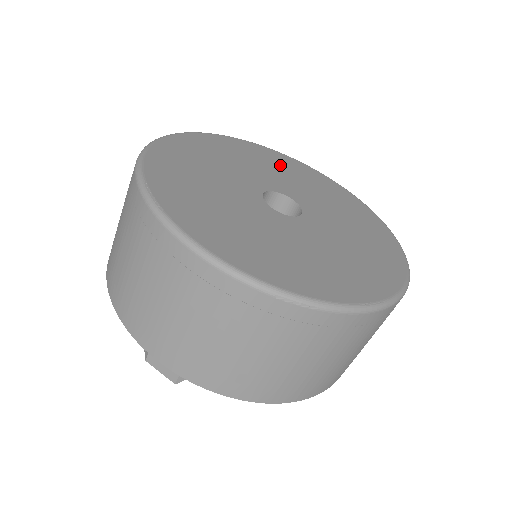
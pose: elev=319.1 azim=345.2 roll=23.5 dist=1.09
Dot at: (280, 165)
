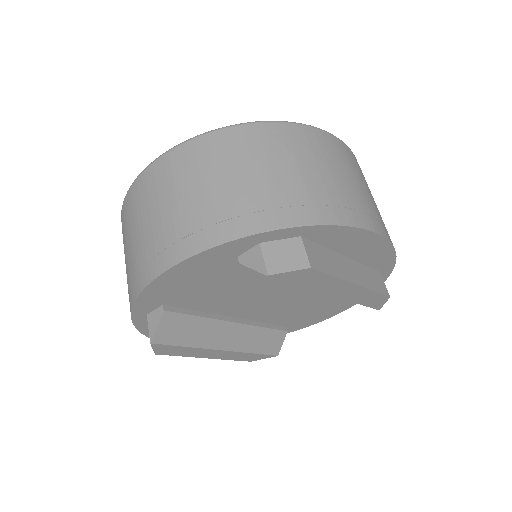
Dot at: occluded
